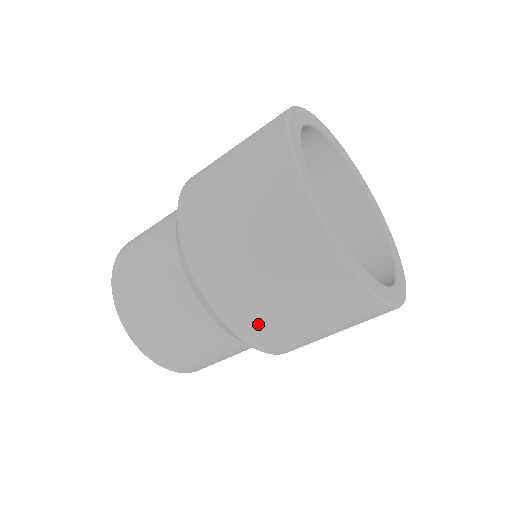
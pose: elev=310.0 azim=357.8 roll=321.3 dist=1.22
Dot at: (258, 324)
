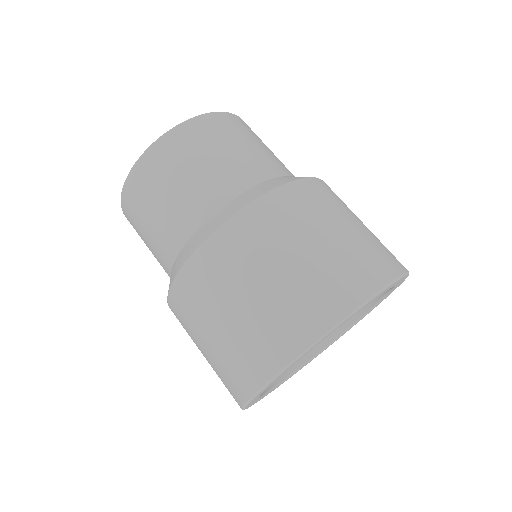
Dot at: occluded
